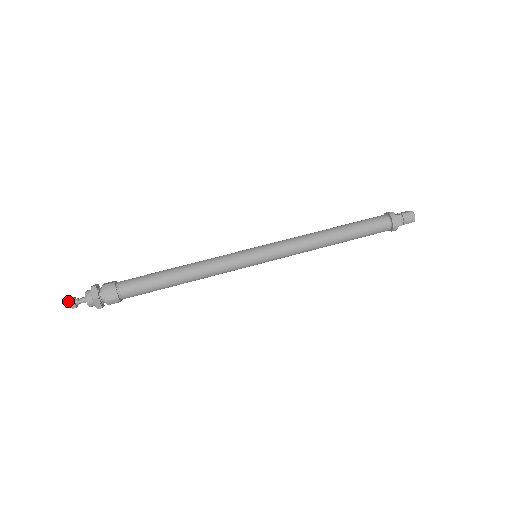
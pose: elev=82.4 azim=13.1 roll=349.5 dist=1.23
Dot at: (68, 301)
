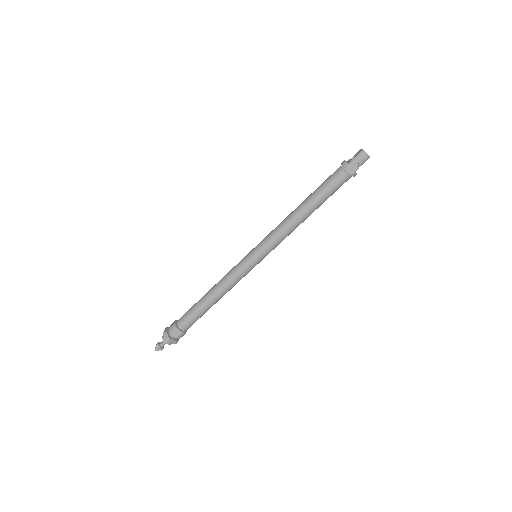
Dot at: (156, 347)
